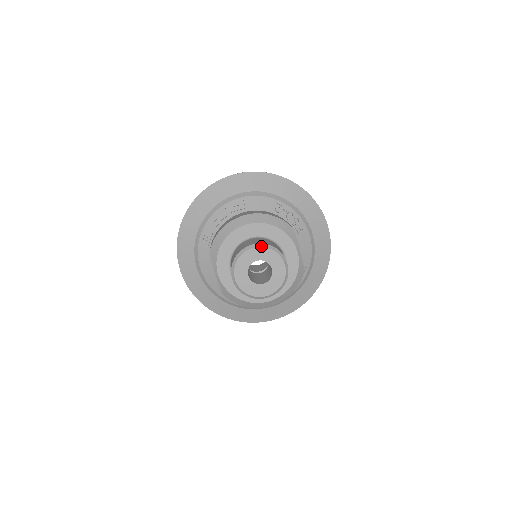
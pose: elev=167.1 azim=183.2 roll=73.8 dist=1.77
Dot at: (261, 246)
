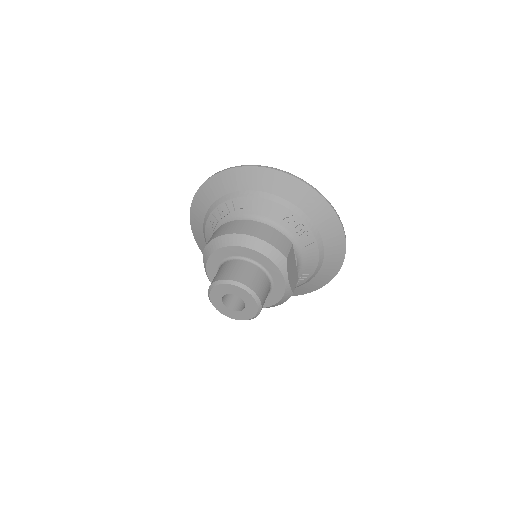
Dot at: (236, 285)
